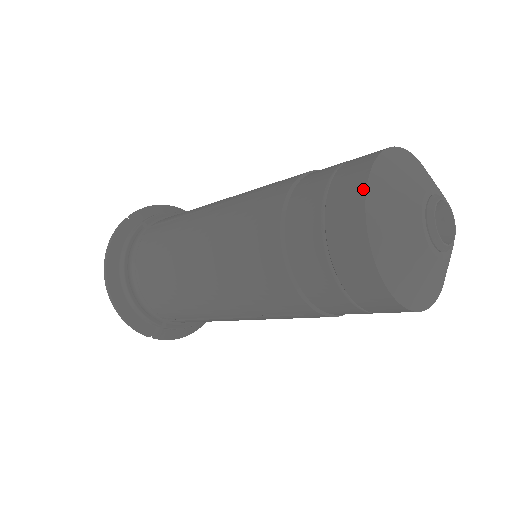
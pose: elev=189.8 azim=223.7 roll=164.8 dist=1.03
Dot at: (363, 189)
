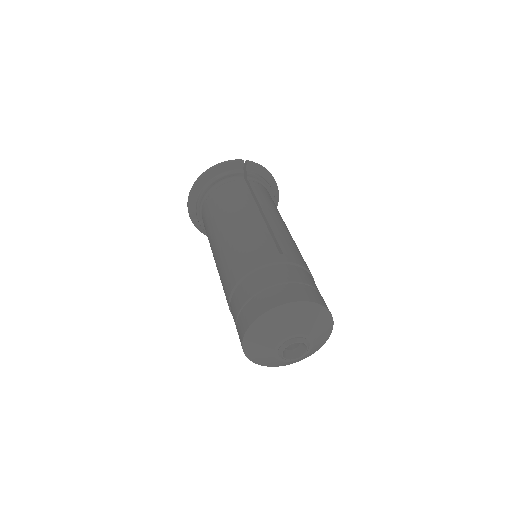
Dot at: (255, 362)
